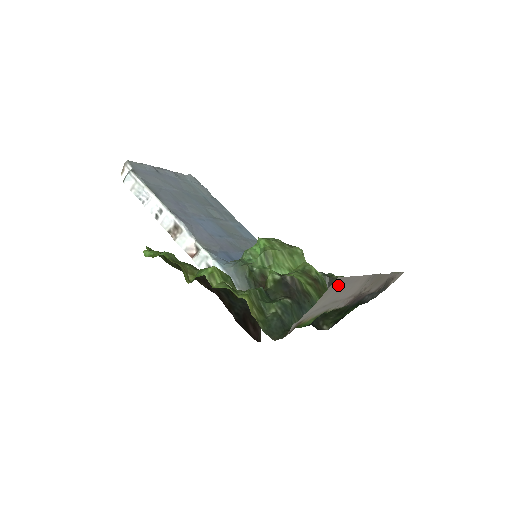
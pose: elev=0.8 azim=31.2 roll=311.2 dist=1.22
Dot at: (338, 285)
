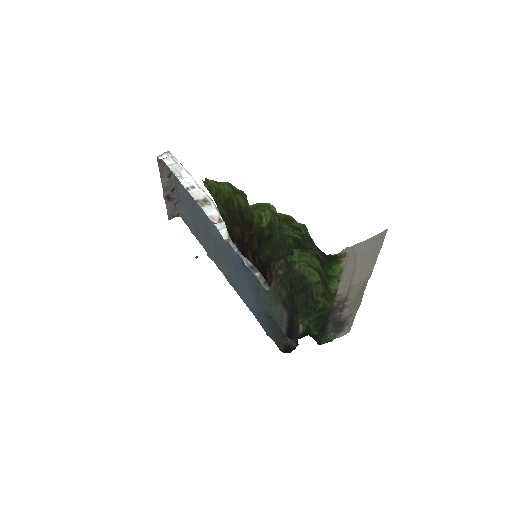
Dot at: (377, 242)
